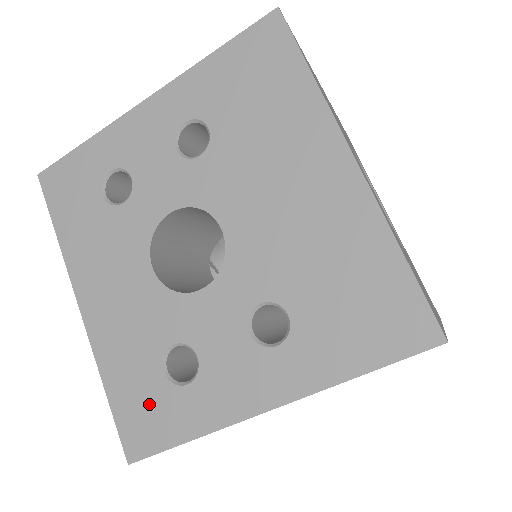
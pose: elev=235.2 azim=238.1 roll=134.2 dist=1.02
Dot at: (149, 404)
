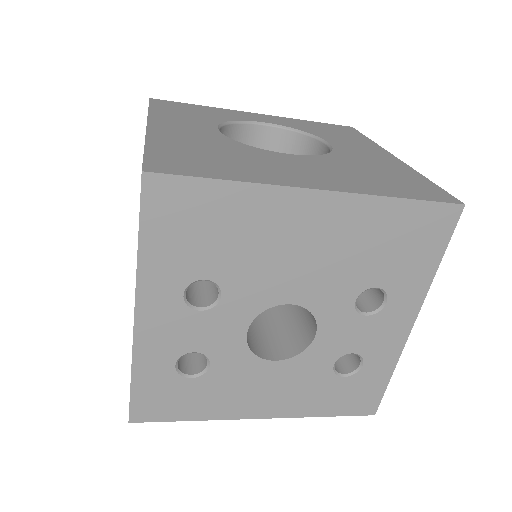
Dot at: (354, 392)
